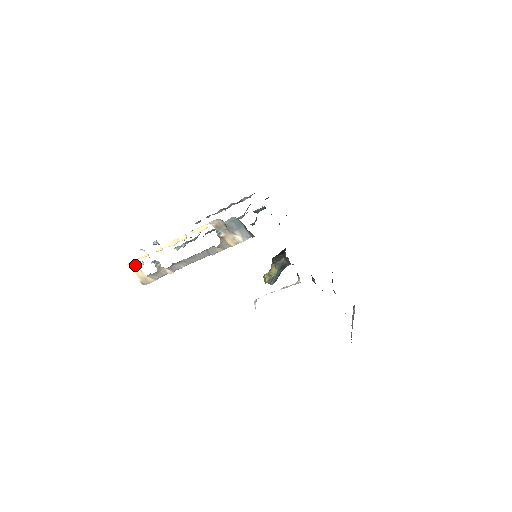
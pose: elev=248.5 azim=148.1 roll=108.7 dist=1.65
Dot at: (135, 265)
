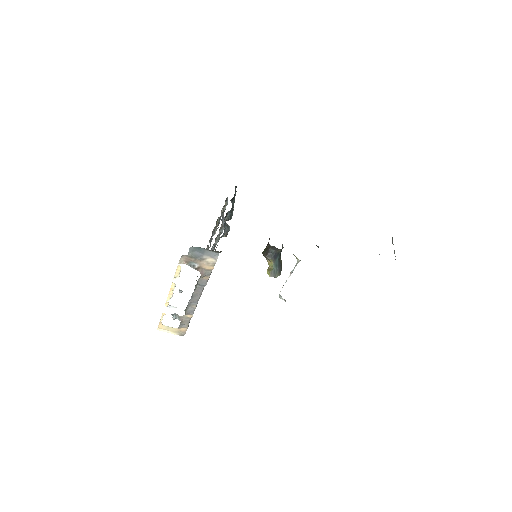
Dot at: (163, 325)
